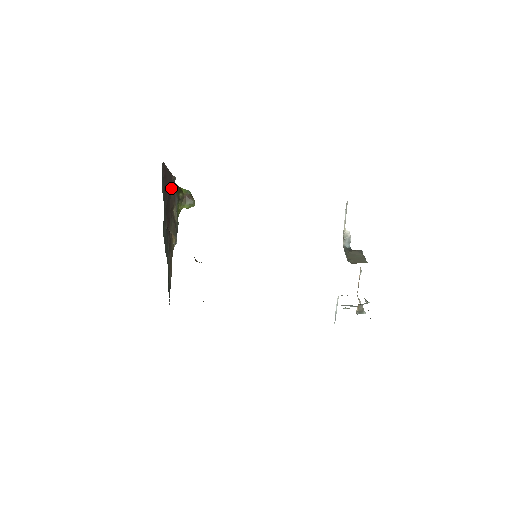
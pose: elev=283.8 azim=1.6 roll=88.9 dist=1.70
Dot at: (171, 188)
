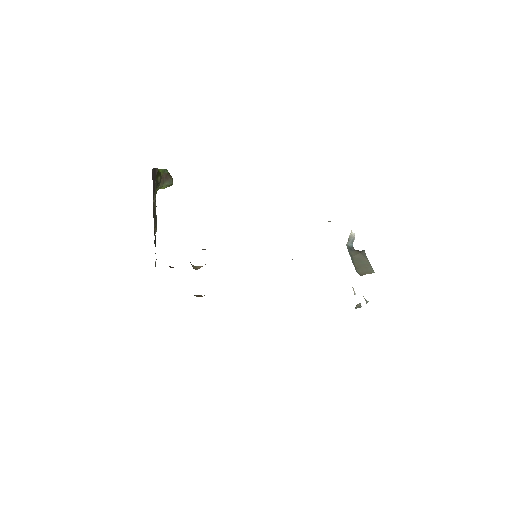
Dot at: occluded
